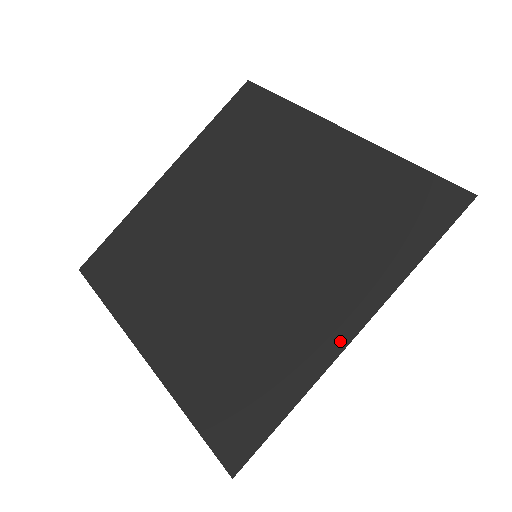
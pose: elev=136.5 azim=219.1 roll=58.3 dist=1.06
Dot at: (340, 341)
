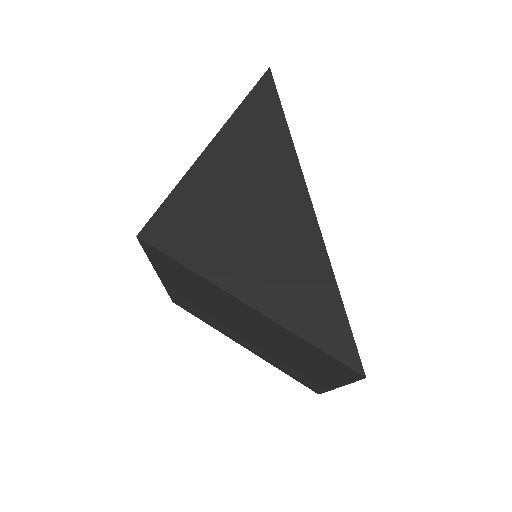
Dot at: (331, 386)
